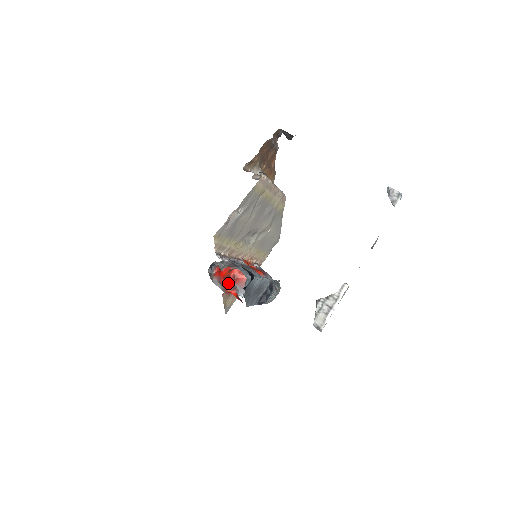
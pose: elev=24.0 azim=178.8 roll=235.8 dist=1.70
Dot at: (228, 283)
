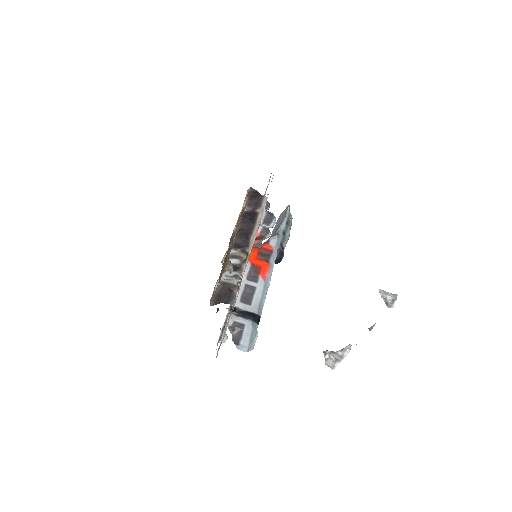
Dot at: occluded
